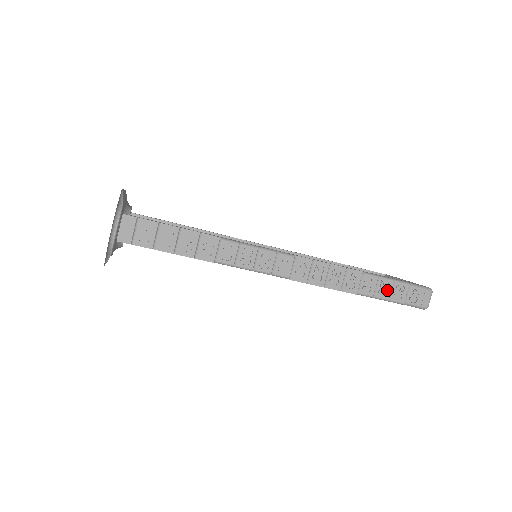
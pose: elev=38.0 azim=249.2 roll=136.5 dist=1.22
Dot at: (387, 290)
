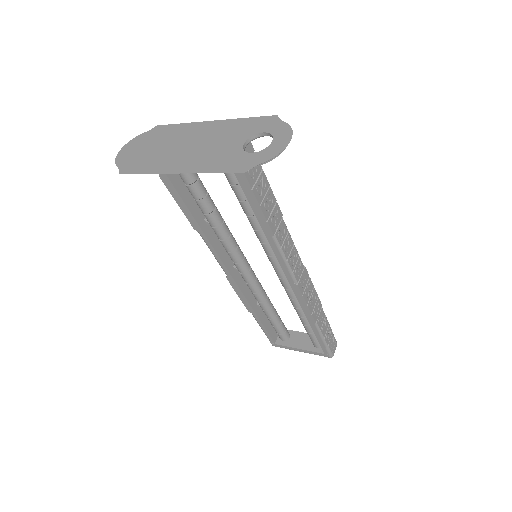
Dot at: (325, 329)
